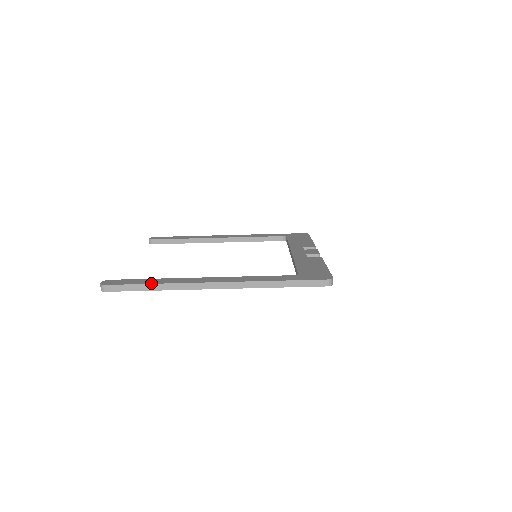
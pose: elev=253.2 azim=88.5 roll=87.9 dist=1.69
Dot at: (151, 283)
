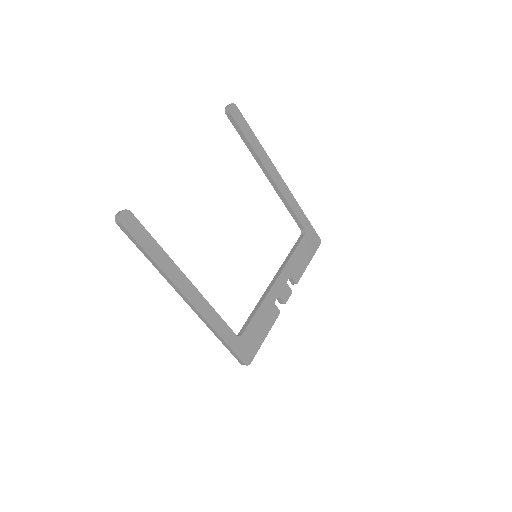
Dot at: (151, 257)
